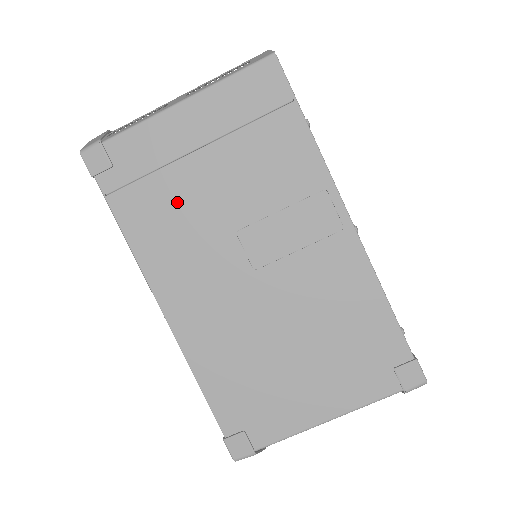
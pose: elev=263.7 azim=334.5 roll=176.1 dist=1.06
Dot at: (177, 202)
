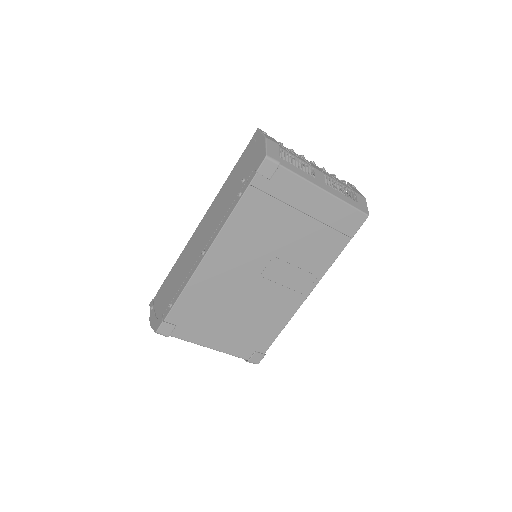
Dot at: (271, 222)
